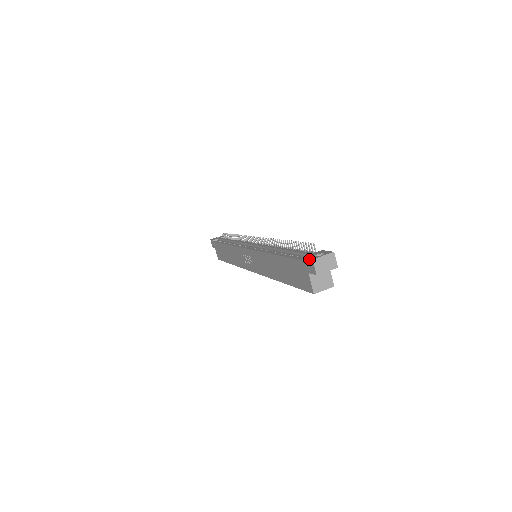
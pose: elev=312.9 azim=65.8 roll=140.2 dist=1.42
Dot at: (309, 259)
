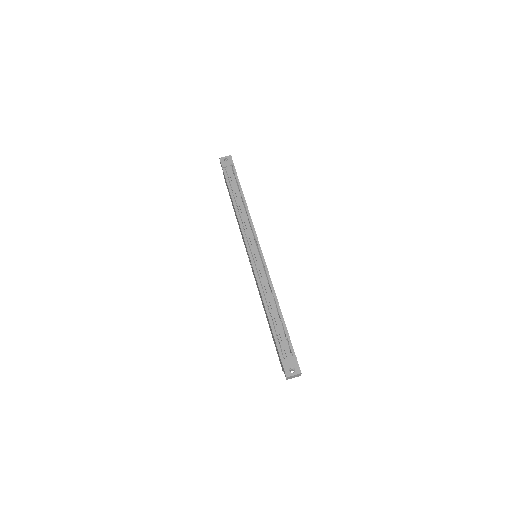
Dot at: (285, 373)
